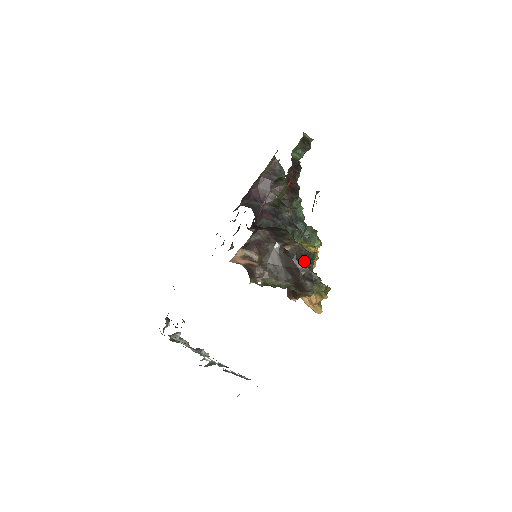
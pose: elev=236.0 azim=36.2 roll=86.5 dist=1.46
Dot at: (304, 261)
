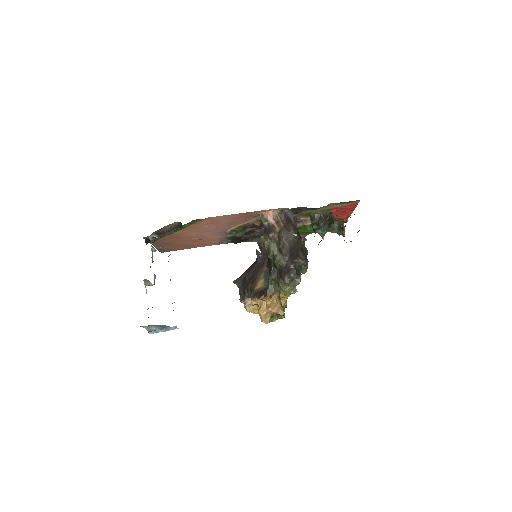
Dot at: (305, 256)
